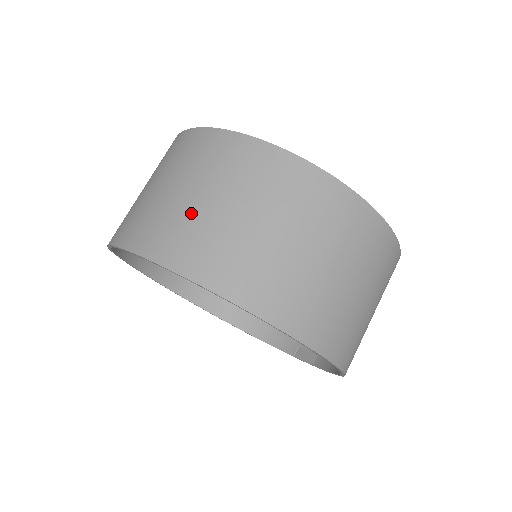
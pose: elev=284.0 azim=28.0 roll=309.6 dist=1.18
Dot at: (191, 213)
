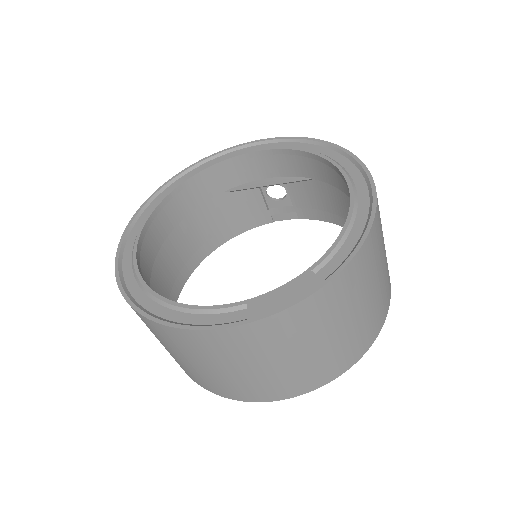
Dot at: (313, 361)
